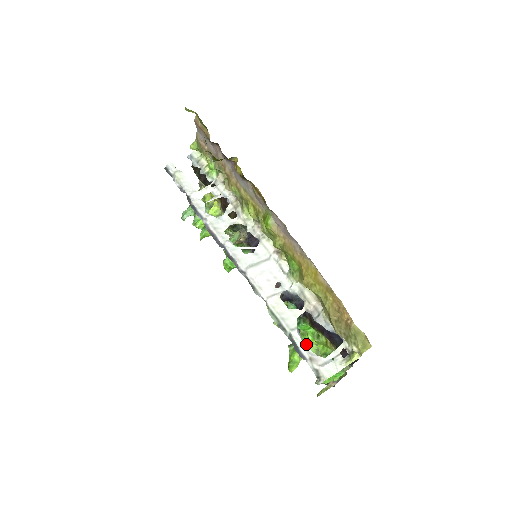
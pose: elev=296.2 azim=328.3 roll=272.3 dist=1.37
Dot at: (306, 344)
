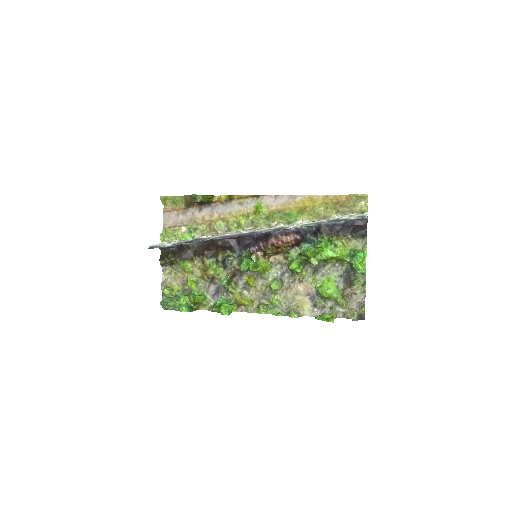
Dot at: (328, 287)
